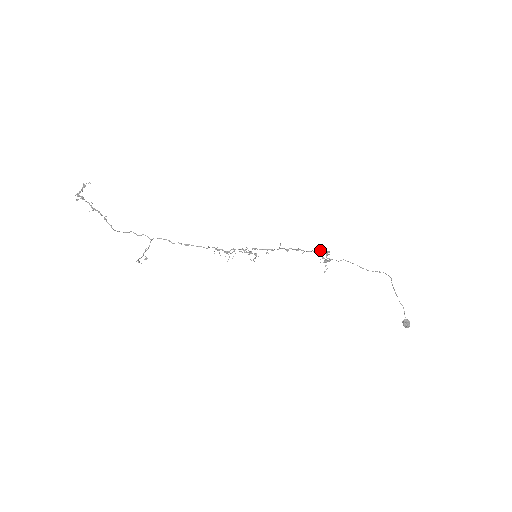
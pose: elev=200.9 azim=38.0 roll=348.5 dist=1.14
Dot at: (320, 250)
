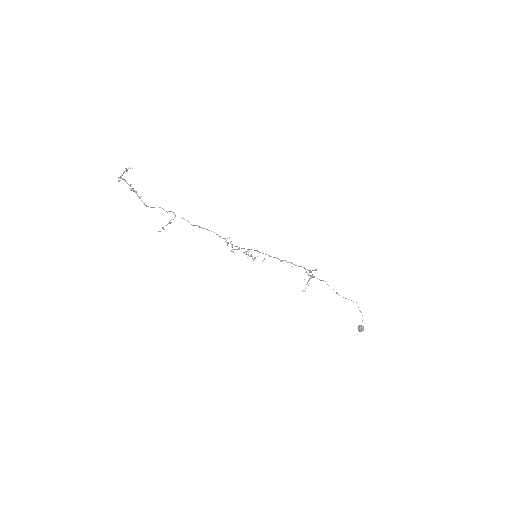
Dot at: (308, 270)
